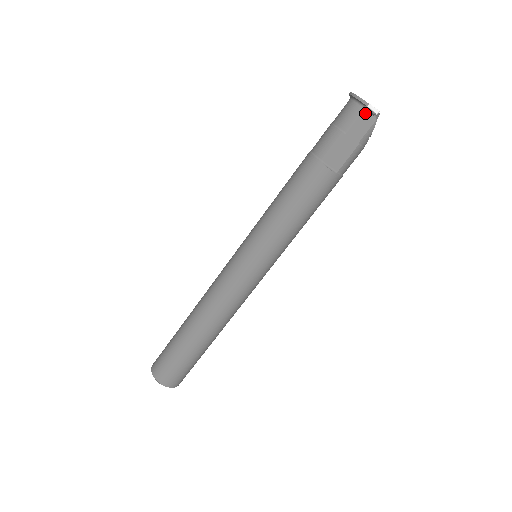
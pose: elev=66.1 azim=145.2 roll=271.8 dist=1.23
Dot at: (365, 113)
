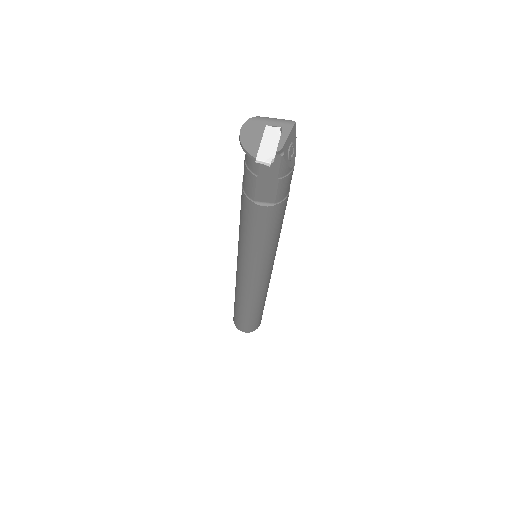
Dot at: occluded
